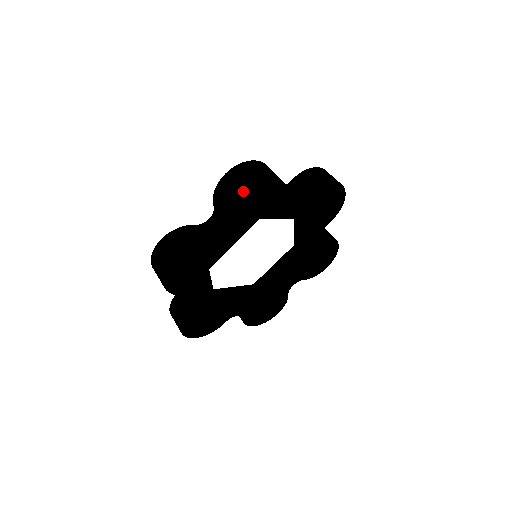
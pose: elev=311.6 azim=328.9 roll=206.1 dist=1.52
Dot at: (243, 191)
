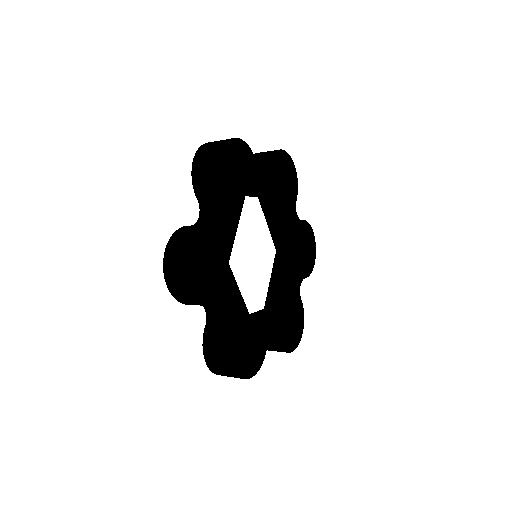
Dot at: (283, 152)
